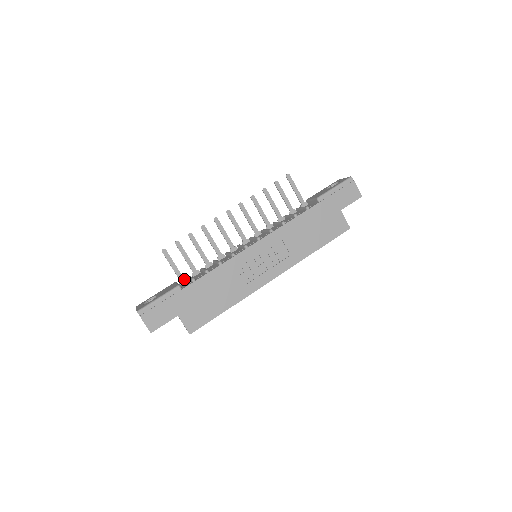
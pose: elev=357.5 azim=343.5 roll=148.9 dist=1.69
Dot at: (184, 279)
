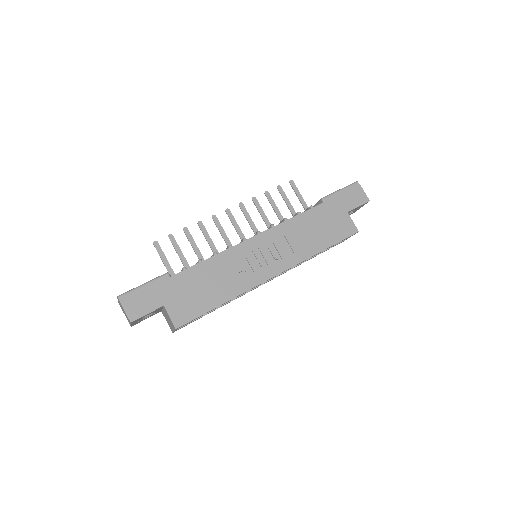
Dot at: occluded
